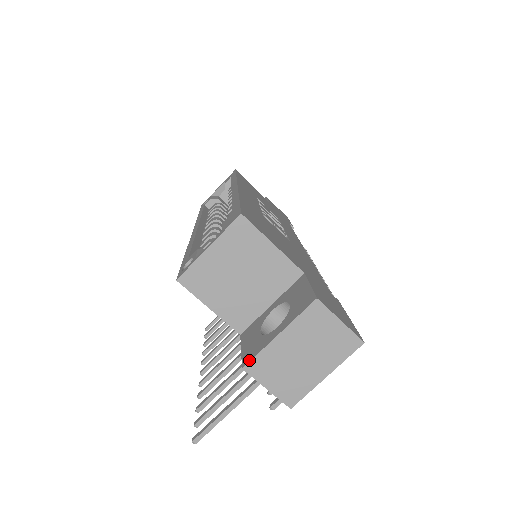
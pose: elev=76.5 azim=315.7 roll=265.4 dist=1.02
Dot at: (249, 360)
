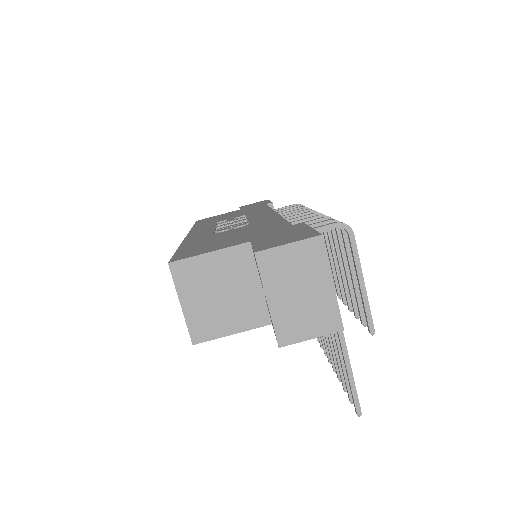
Dot at: (276, 338)
